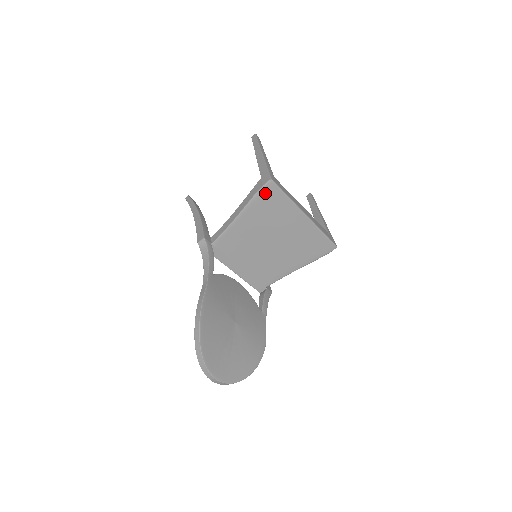
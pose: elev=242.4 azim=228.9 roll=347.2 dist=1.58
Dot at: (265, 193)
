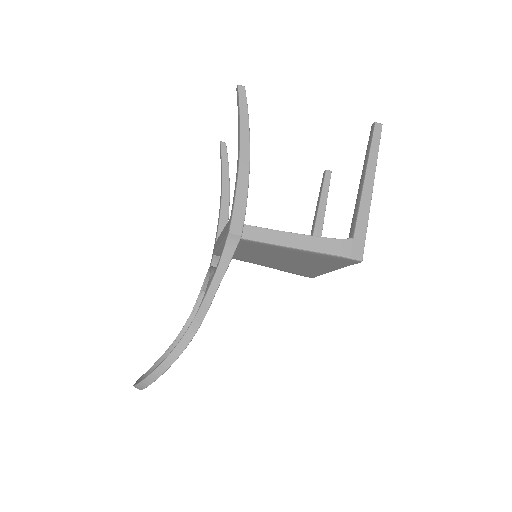
Dot at: (341, 259)
